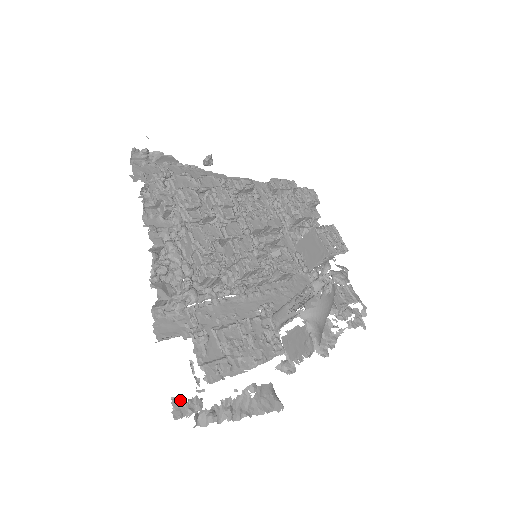
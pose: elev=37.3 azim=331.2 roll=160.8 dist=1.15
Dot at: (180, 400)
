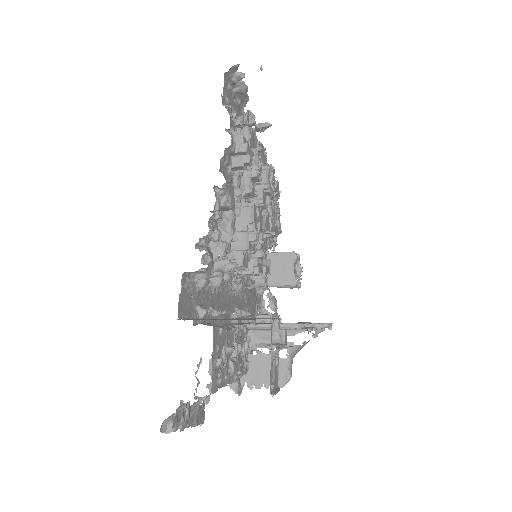
Dot at: (184, 405)
